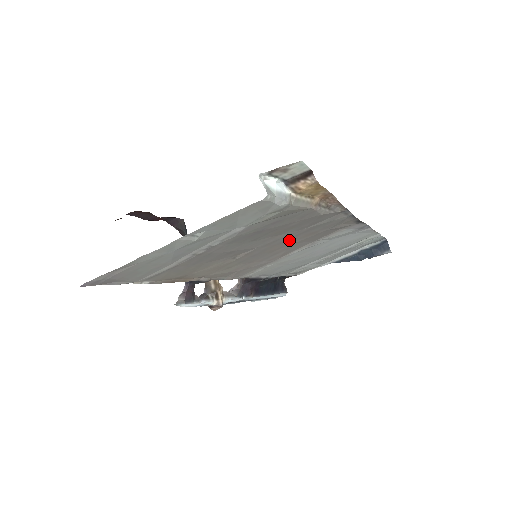
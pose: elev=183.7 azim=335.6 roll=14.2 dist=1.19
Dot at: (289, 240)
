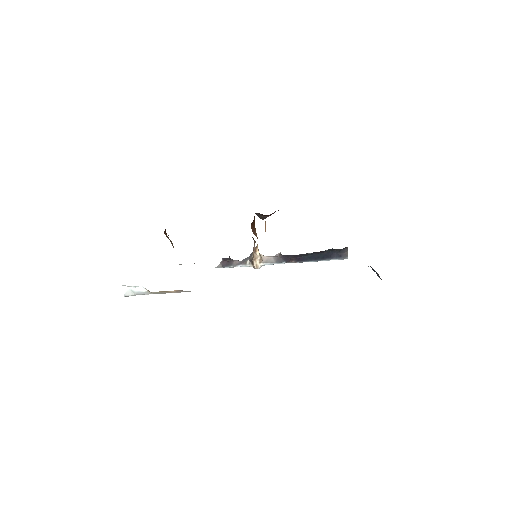
Dot at: occluded
